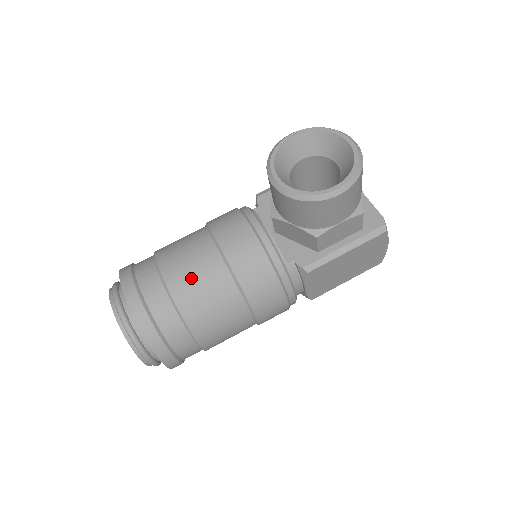
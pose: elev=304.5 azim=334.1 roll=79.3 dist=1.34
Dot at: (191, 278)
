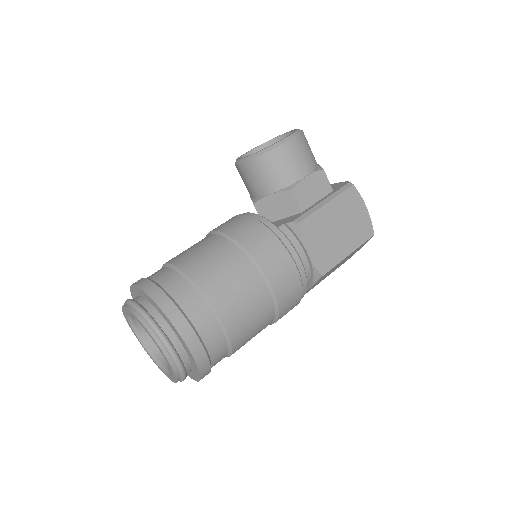
Dot at: (194, 253)
